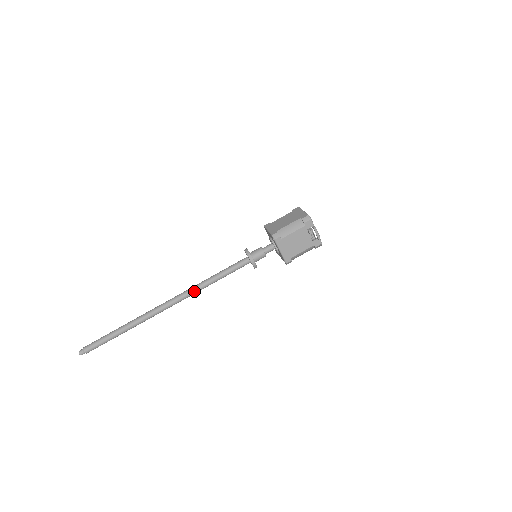
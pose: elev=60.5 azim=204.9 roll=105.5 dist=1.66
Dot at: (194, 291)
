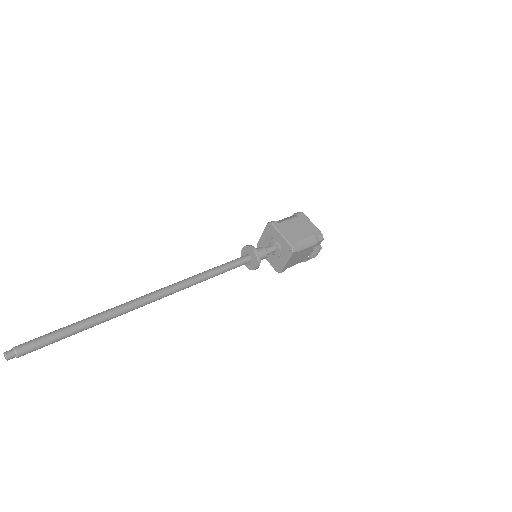
Dot at: (189, 286)
